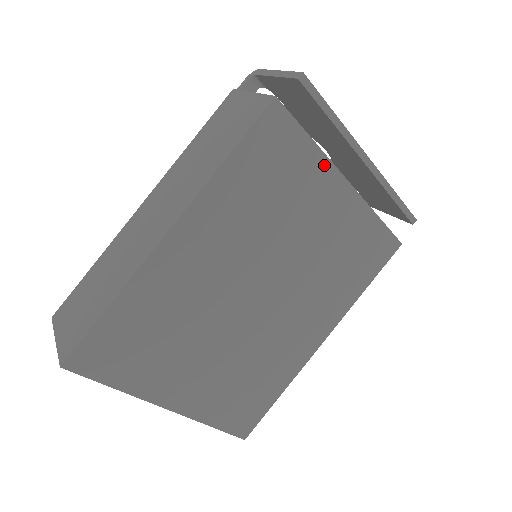
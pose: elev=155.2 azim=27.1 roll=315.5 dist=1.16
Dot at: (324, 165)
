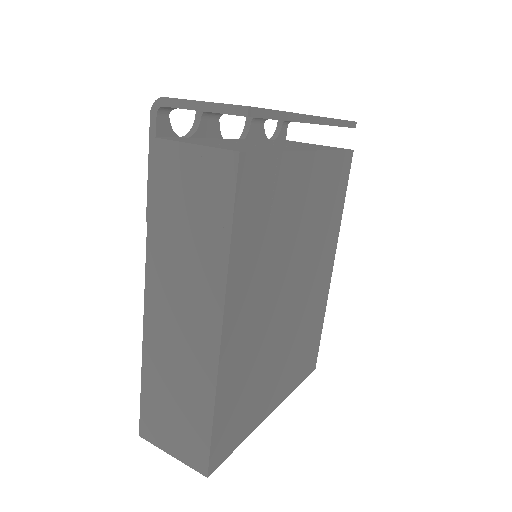
Dot at: (291, 160)
